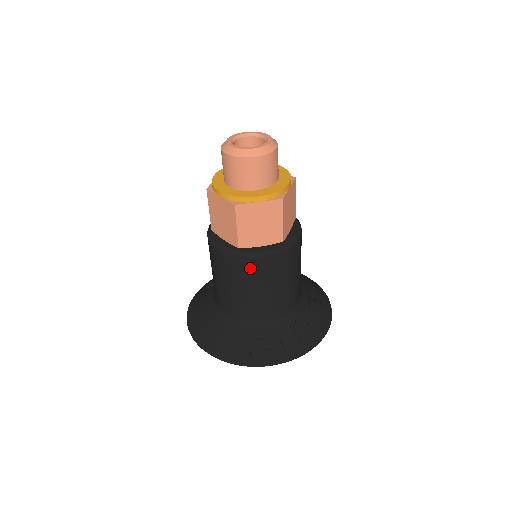
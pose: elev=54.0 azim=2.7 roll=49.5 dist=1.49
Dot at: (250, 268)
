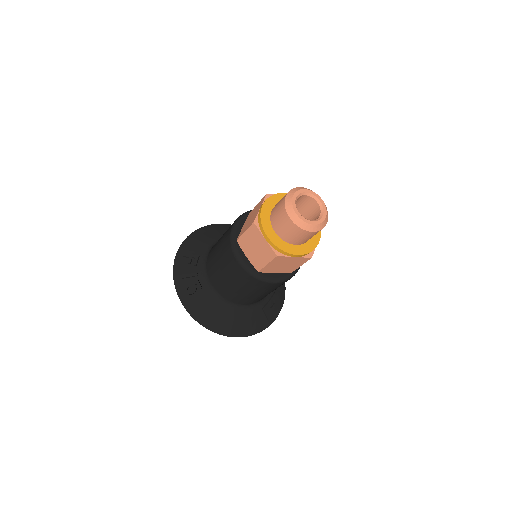
Dot at: occluded
